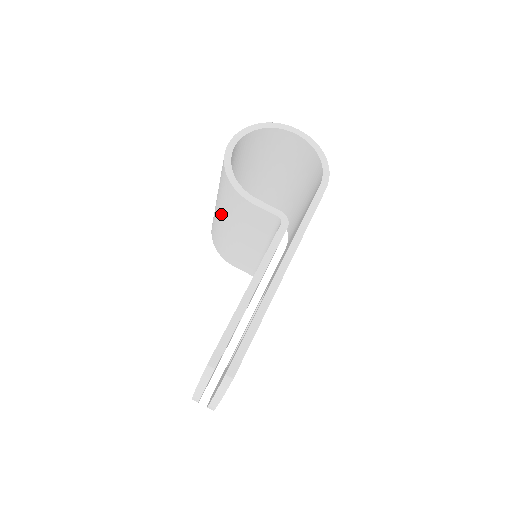
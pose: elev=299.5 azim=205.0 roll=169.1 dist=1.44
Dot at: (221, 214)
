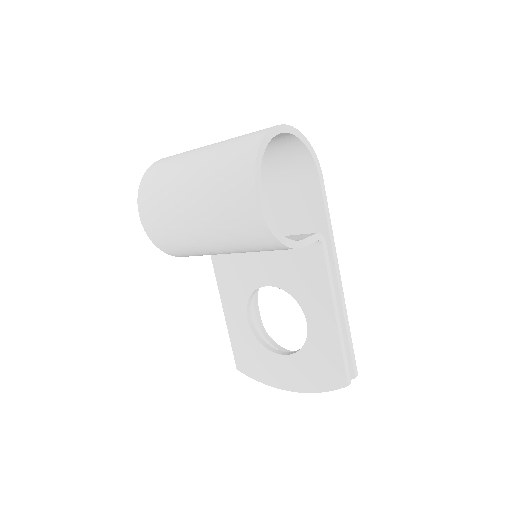
Dot at: (222, 248)
